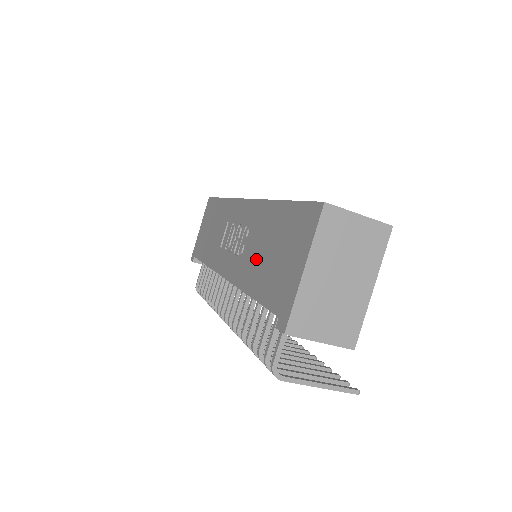
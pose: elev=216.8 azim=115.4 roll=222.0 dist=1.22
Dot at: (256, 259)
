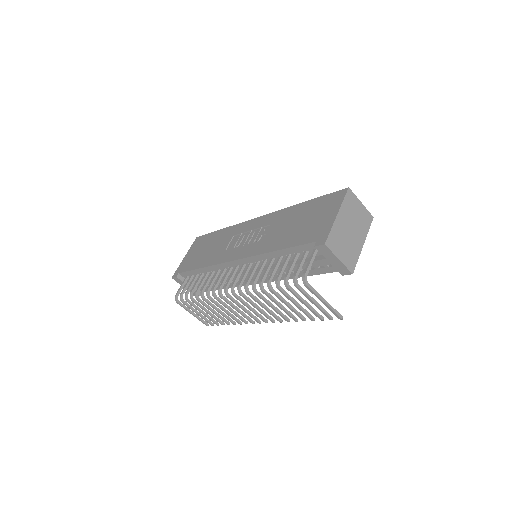
Dot at: (281, 233)
